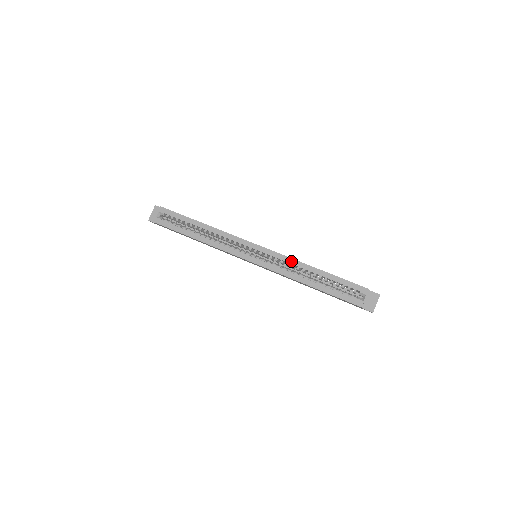
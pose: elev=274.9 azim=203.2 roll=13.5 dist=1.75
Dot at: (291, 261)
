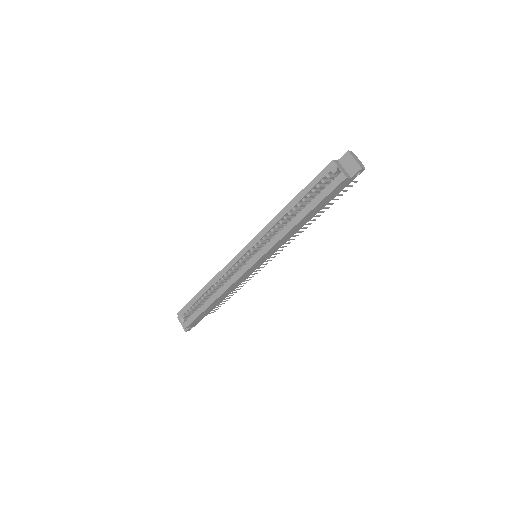
Dot at: (271, 225)
